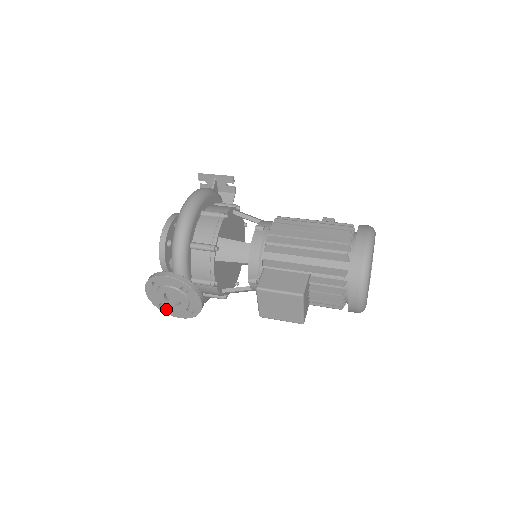
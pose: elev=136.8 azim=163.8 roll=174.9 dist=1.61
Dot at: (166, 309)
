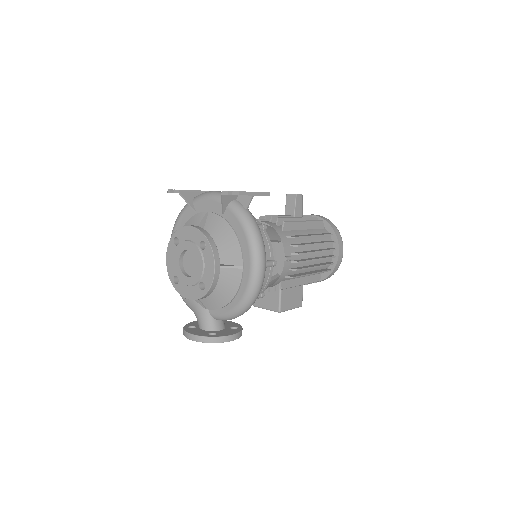
Dot at: occluded
